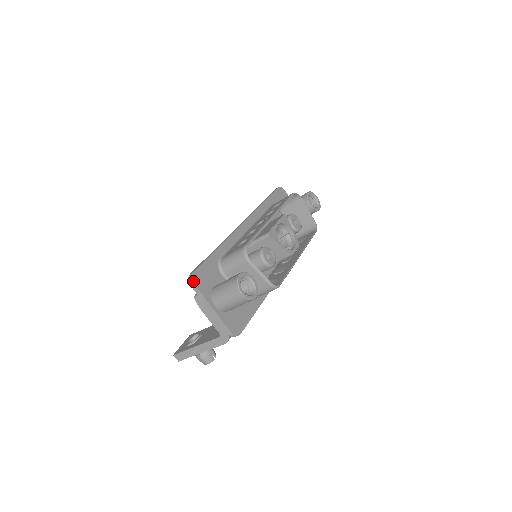
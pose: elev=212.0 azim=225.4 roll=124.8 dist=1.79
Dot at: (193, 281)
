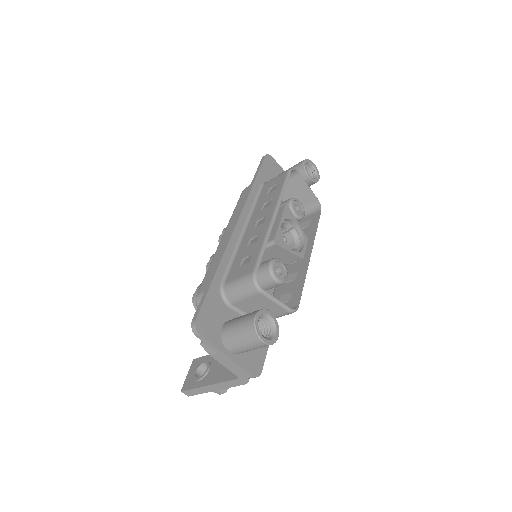
Dot at: (198, 331)
